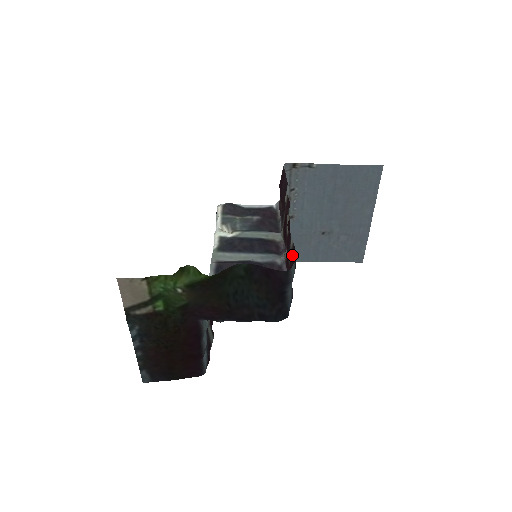
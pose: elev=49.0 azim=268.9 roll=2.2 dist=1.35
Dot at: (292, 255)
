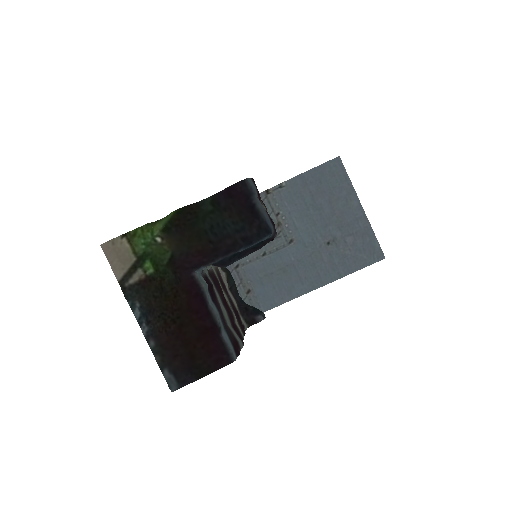
Dot at: occluded
